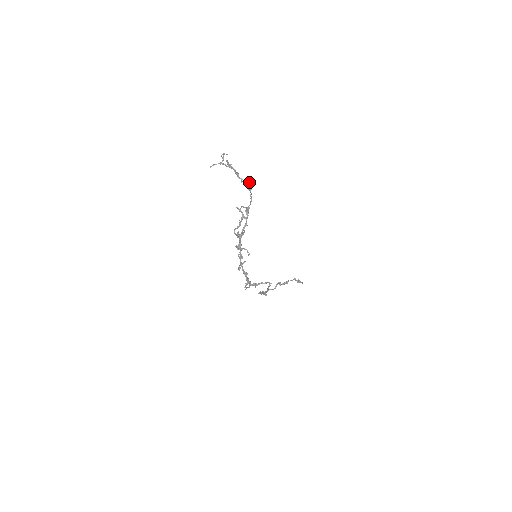
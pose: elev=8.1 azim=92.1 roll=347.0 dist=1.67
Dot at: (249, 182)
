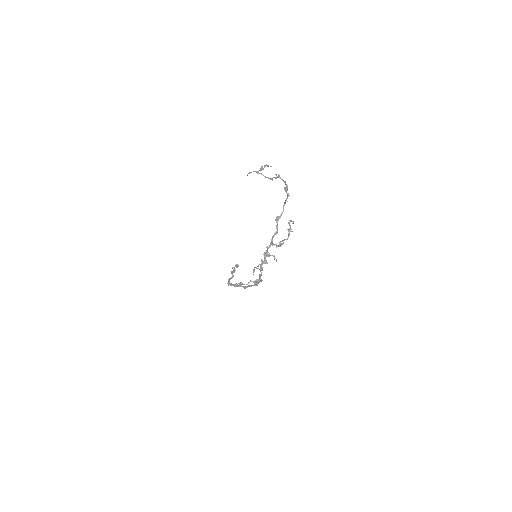
Dot at: (287, 195)
